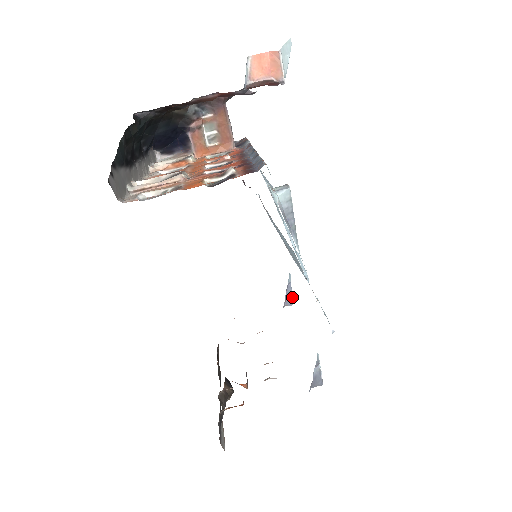
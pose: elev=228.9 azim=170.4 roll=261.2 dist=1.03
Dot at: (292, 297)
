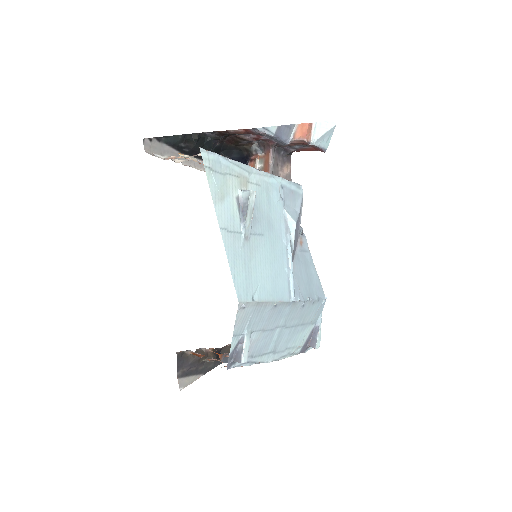
Dot at: (317, 341)
